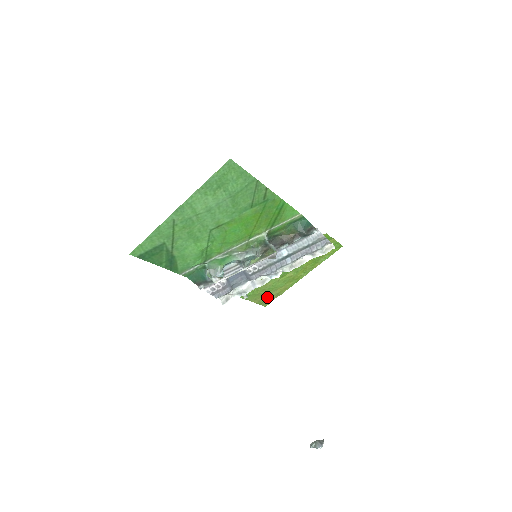
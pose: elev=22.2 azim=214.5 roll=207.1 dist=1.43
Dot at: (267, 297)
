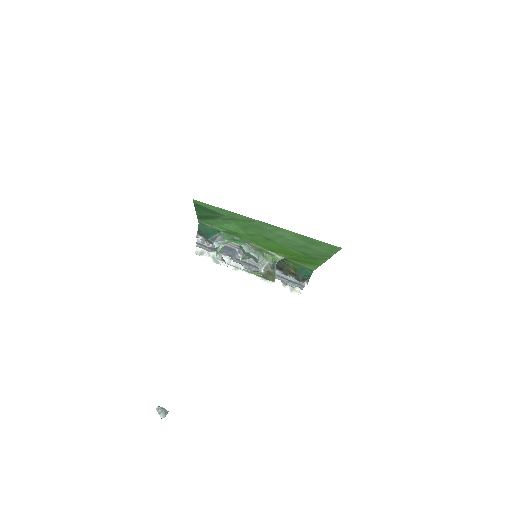
Dot at: occluded
